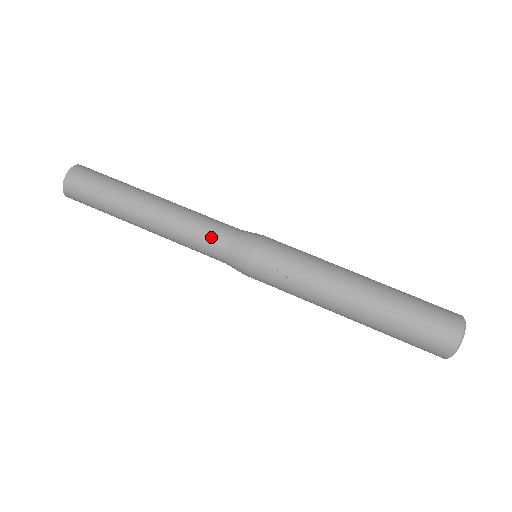
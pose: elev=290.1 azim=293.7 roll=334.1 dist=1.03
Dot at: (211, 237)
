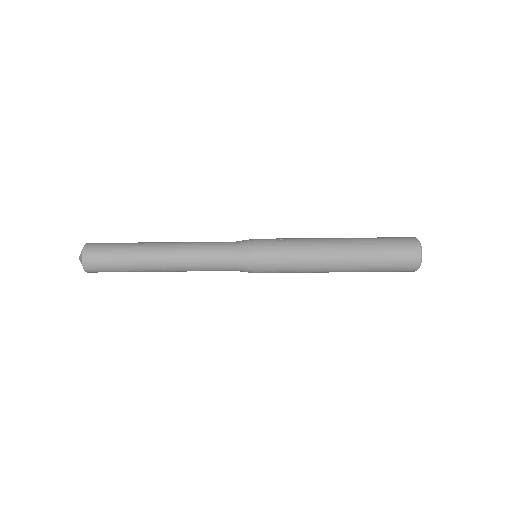
Dot at: (220, 242)
